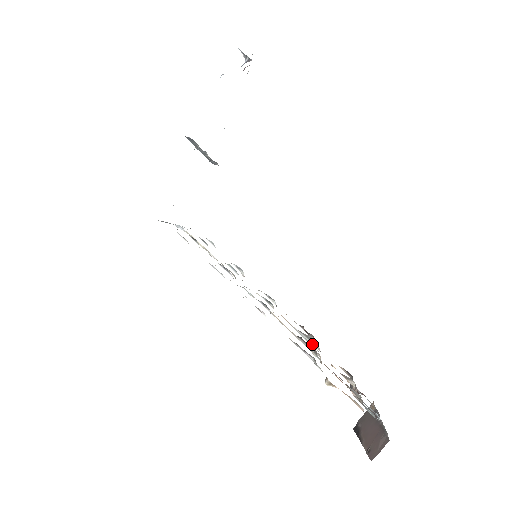
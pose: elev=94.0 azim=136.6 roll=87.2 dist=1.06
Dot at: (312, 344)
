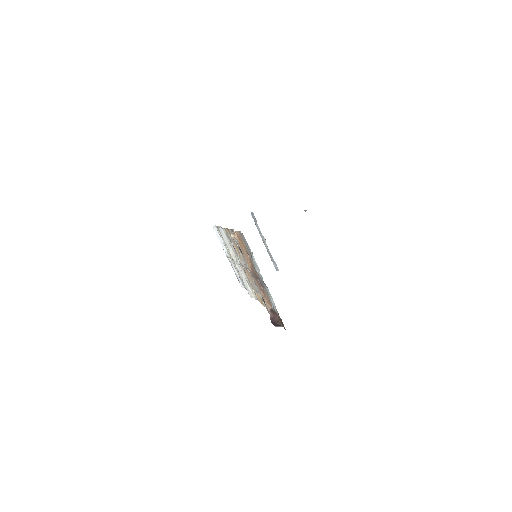
Dot at: occluded
